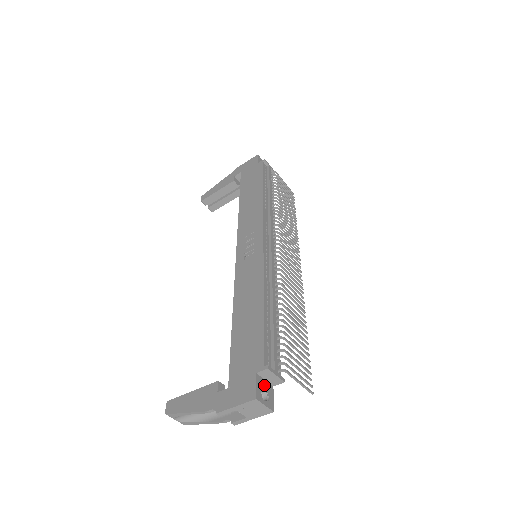
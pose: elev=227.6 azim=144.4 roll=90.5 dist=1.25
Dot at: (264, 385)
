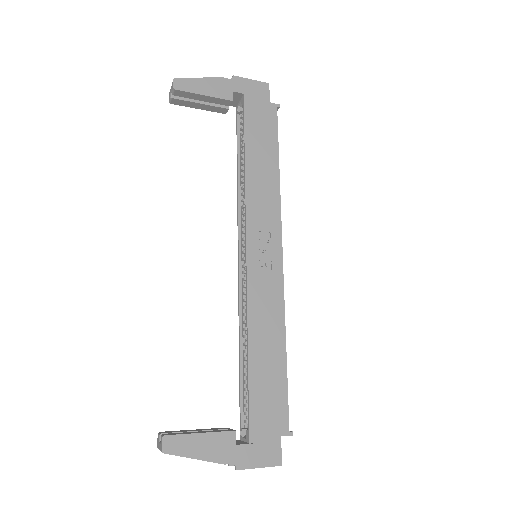
Dot at: occluded
